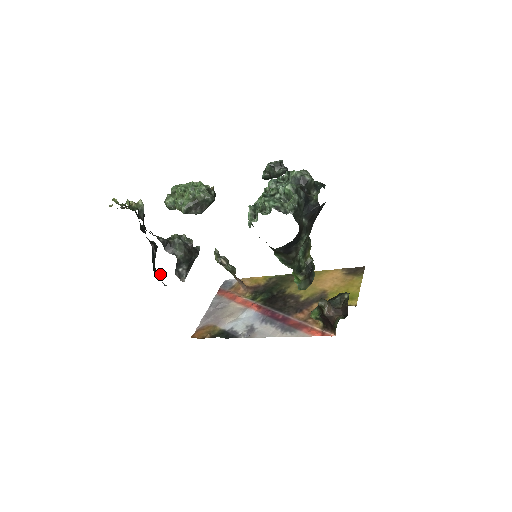
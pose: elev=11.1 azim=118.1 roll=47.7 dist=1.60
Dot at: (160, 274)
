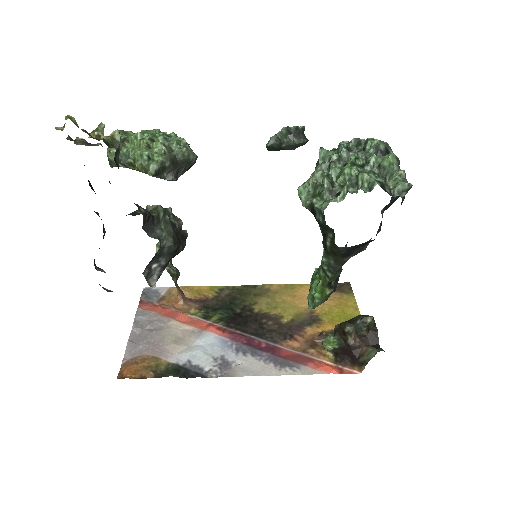
Dot at: (102, 270)
